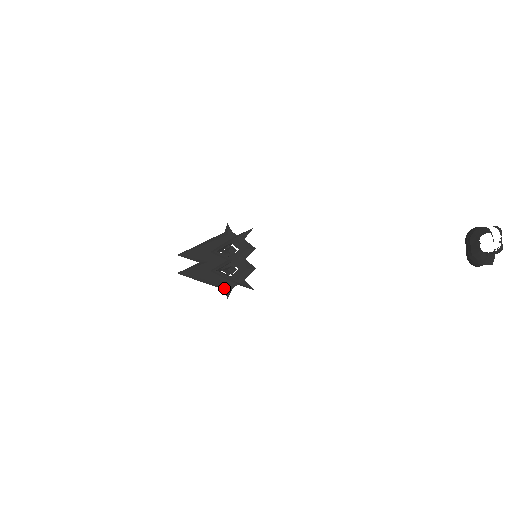
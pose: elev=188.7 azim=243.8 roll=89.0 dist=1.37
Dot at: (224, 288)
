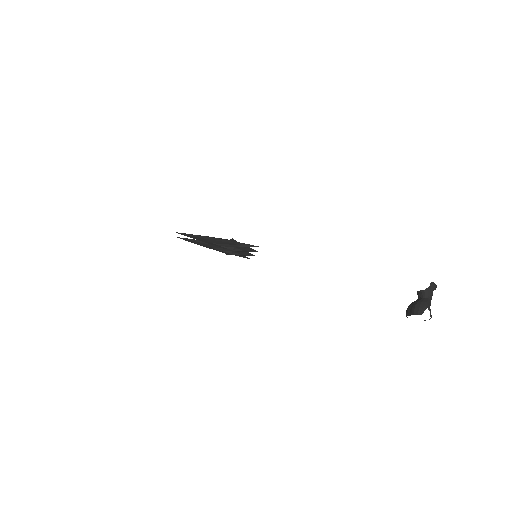
Dot at: (229, 240)
